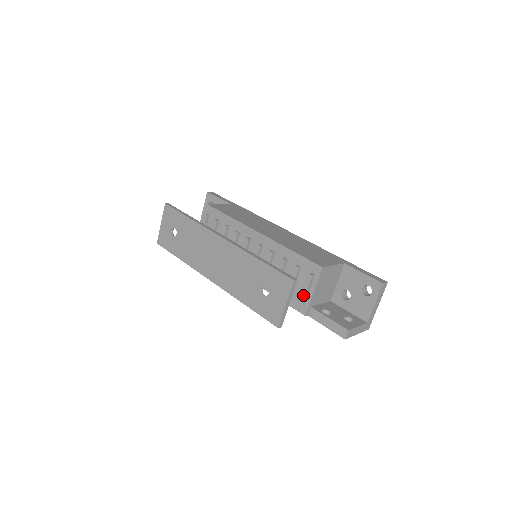
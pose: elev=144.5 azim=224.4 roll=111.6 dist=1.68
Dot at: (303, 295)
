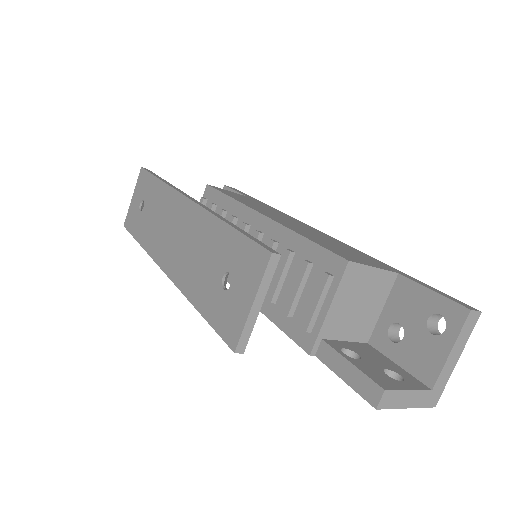
Dot at: (309, 313)
